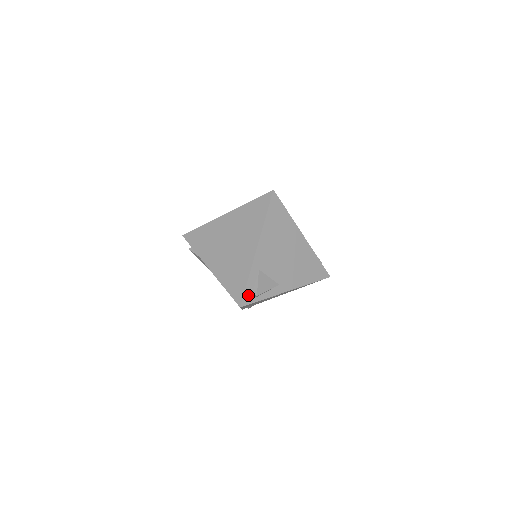
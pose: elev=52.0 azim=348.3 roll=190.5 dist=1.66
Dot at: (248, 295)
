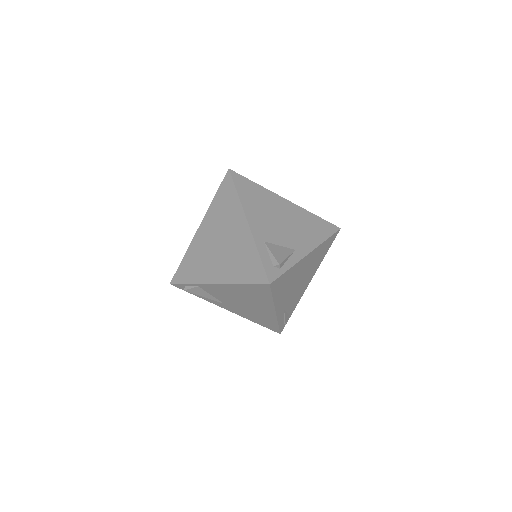
Dot at: (270, 269)
